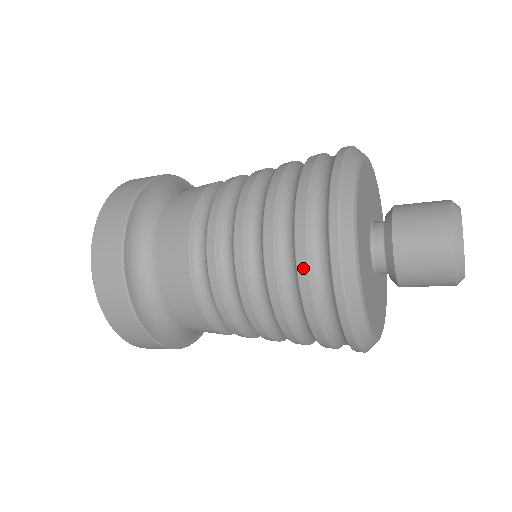
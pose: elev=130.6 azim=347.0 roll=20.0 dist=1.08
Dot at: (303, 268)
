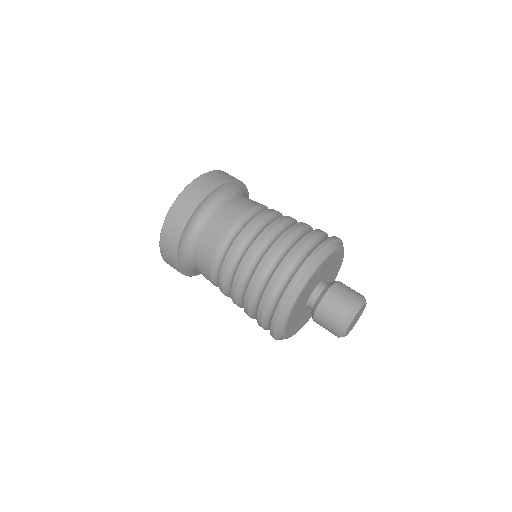
Dot at: (271, 285)
